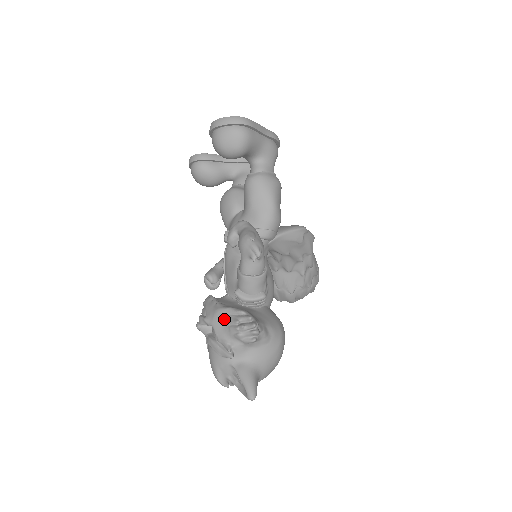
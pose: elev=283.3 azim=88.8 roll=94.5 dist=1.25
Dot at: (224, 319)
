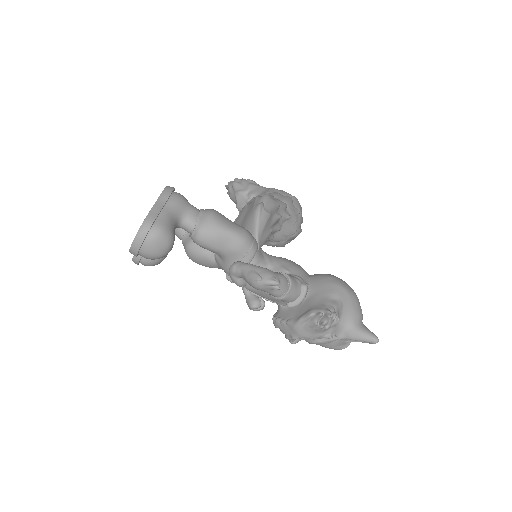
Dot at: (305, 329)
